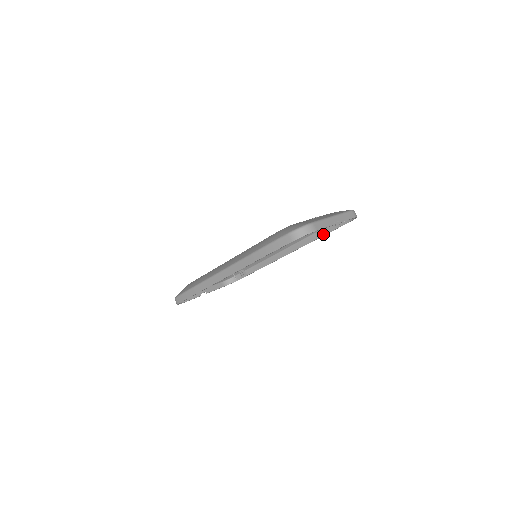
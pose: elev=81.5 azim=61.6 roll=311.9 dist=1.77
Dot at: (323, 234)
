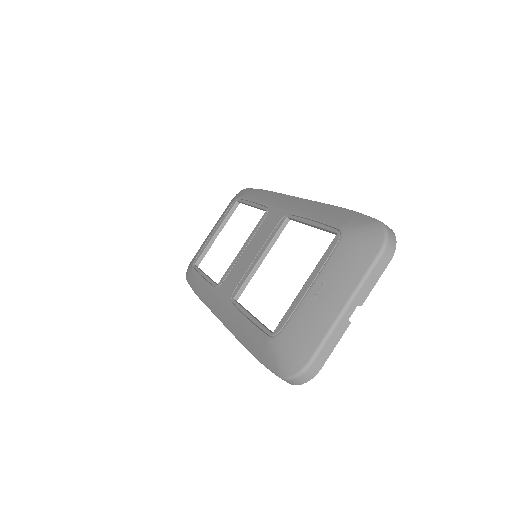
Dot at: occluded
